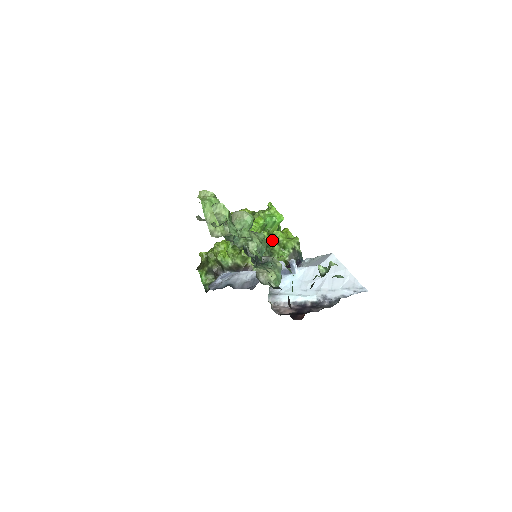
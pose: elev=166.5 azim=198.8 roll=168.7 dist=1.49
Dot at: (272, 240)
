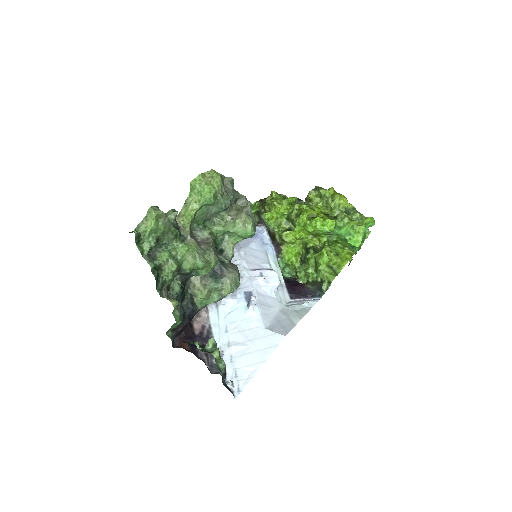
Dot at: (316, 253)
